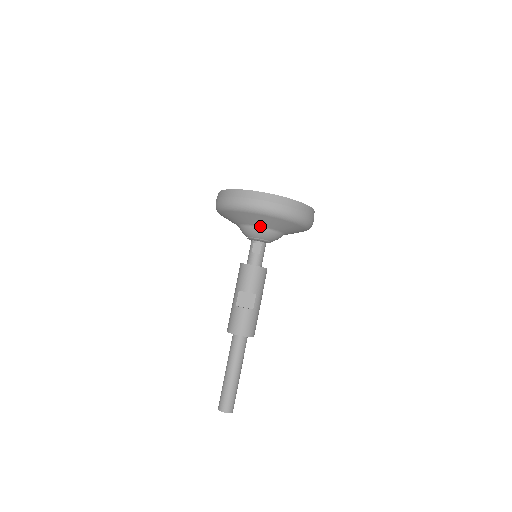
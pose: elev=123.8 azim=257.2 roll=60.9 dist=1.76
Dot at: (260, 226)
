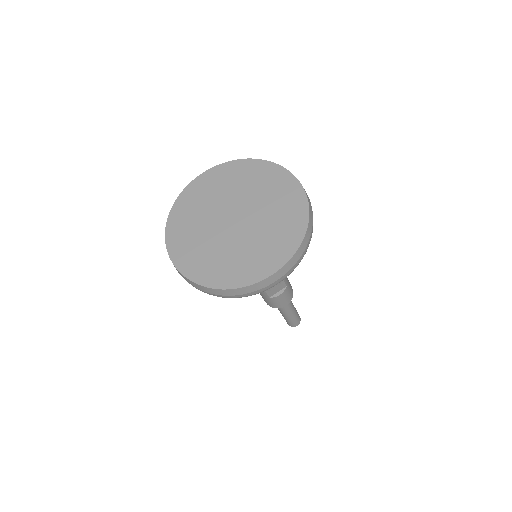
Dot at: occluded
